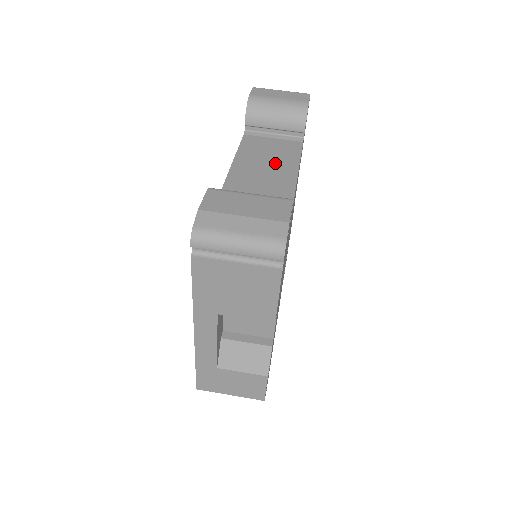
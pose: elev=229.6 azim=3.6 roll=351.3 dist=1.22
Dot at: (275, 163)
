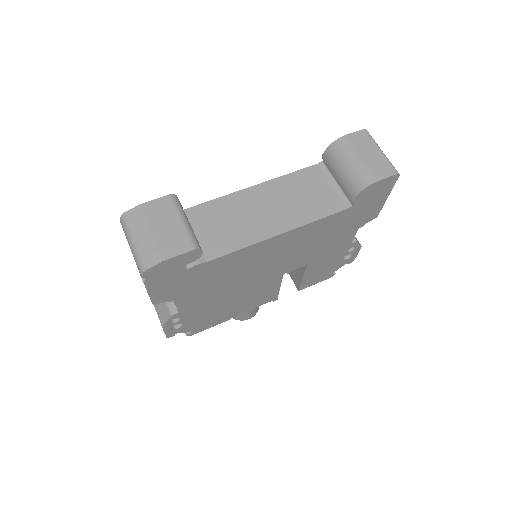
Dot at: (289, 208)
